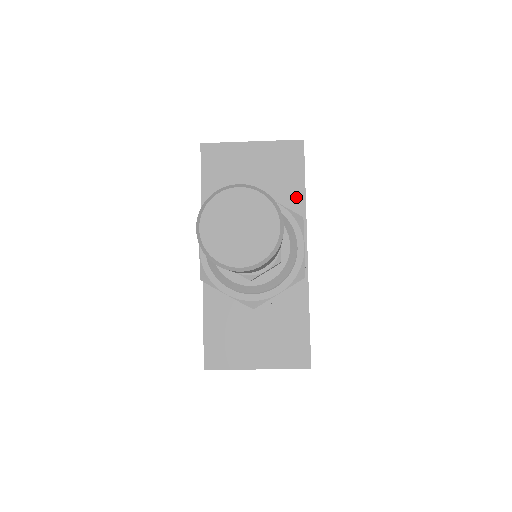
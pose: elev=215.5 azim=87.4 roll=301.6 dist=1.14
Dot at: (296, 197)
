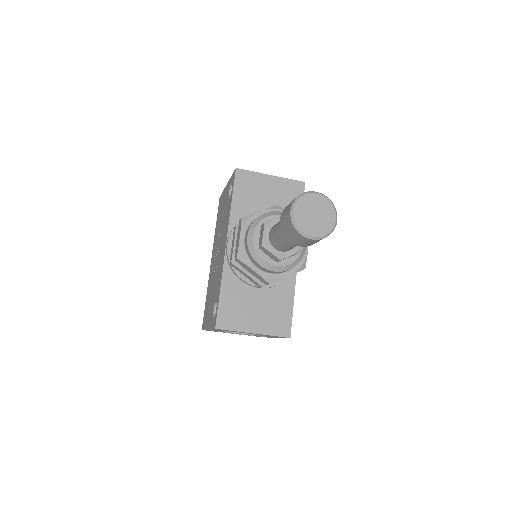
Dot at: occluded
